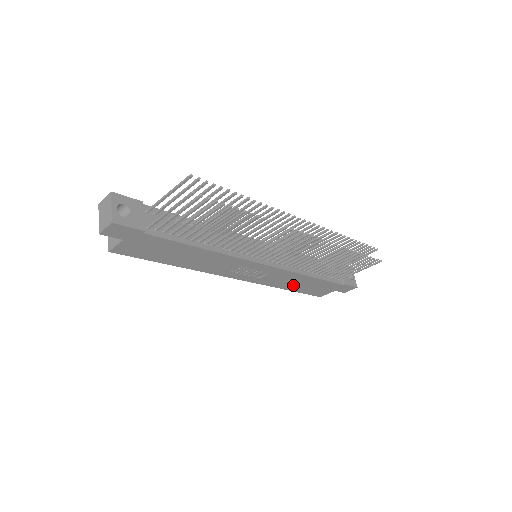
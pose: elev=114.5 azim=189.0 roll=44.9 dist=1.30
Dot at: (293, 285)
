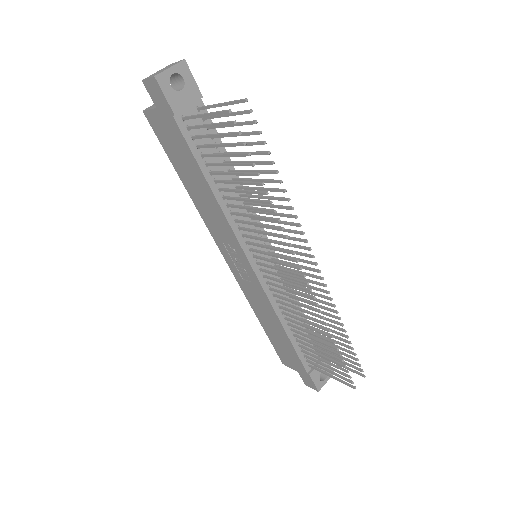
Dot at: (266, 321)
